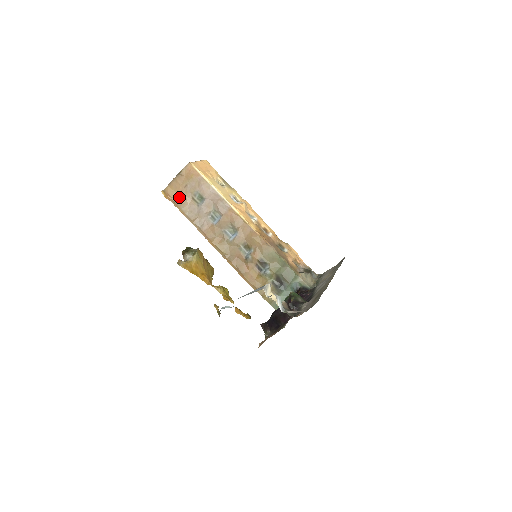
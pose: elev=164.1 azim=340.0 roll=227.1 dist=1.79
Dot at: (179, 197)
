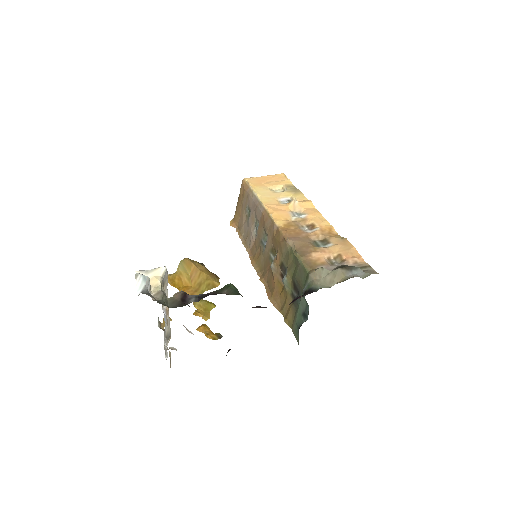
Dot at: (240, 220)
